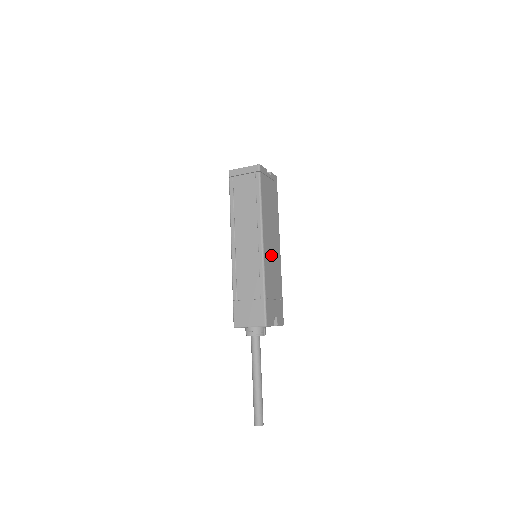
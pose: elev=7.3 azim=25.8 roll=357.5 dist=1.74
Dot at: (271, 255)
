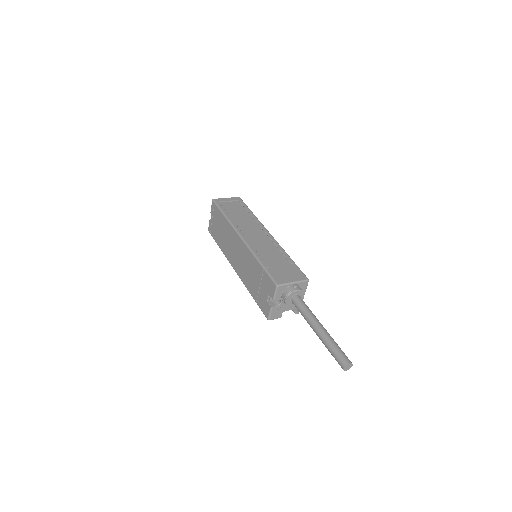
Dot at: occluded
